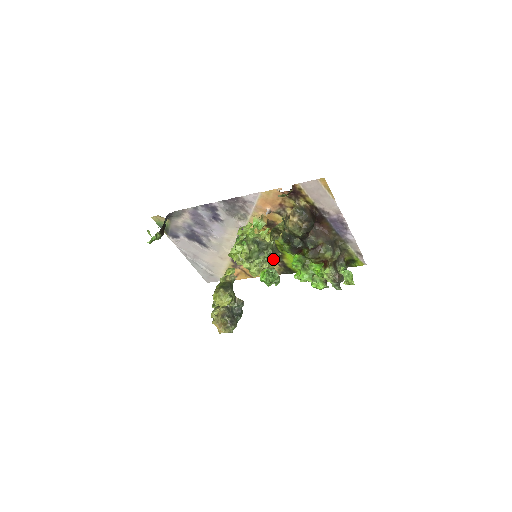
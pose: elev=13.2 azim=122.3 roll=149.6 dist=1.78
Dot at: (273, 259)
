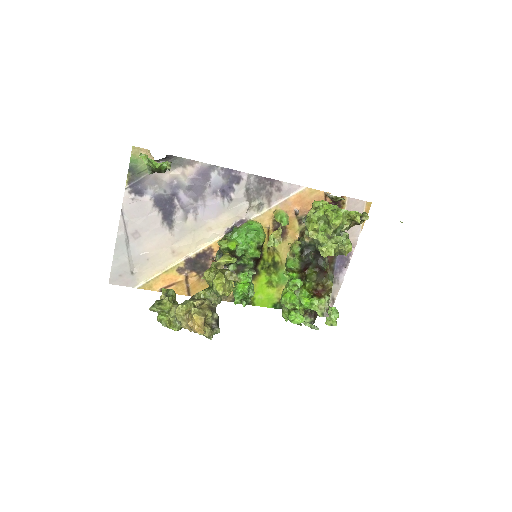
Dot at: (351, 245)
